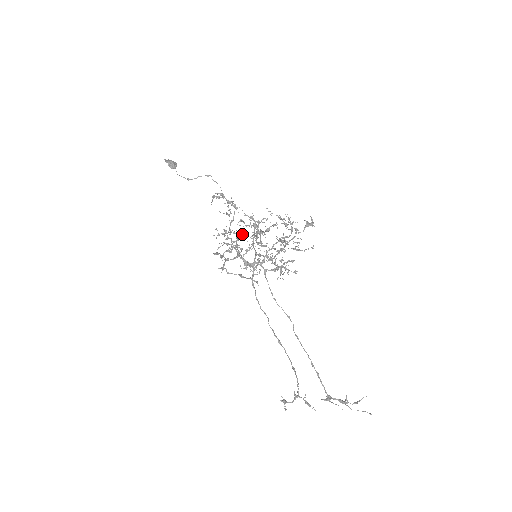
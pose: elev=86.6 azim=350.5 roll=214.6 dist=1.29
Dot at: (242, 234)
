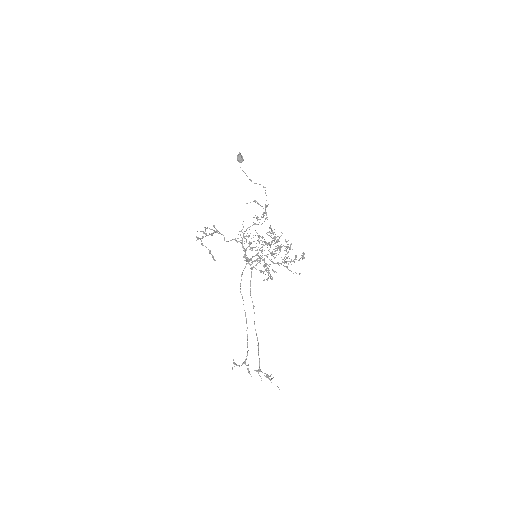
Dot at: (269, 243)
